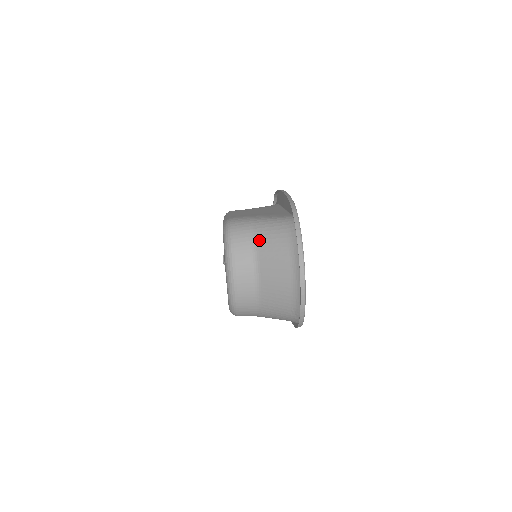
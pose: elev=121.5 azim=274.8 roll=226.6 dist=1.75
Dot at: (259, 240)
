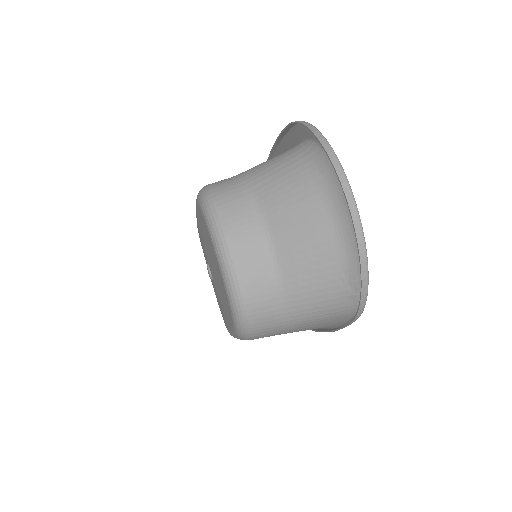
Dot at: (256, 184)
